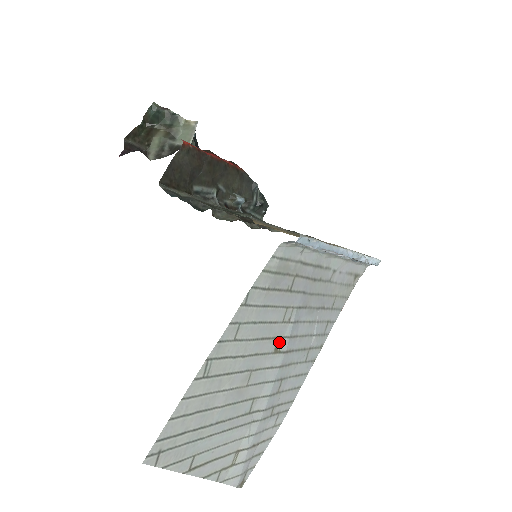
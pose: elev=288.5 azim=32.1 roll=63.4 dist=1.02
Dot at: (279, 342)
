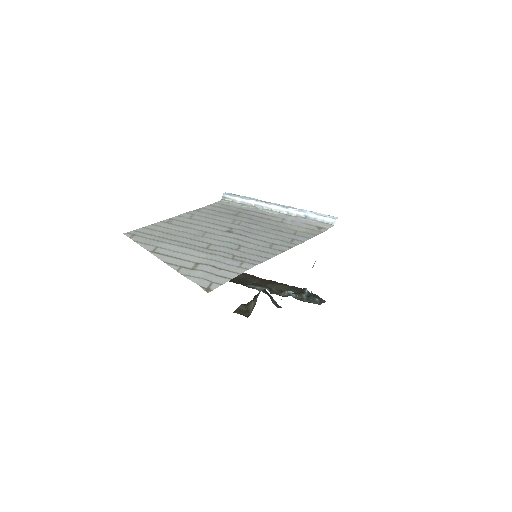
Dot at: (231, 230)
